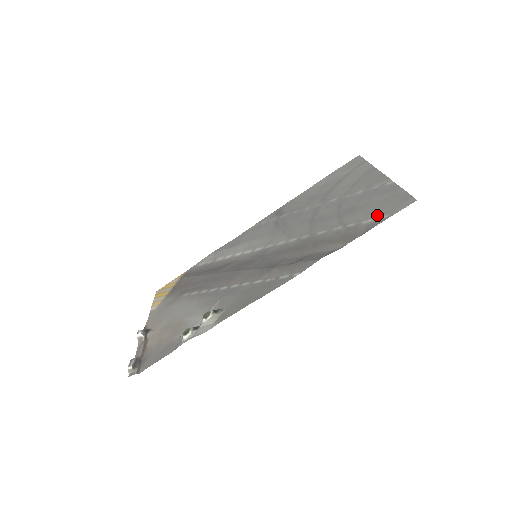
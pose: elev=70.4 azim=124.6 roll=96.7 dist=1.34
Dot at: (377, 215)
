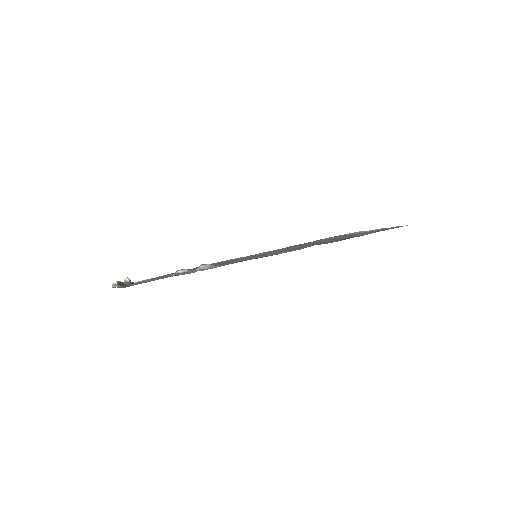
Dot at: (373, 232)
